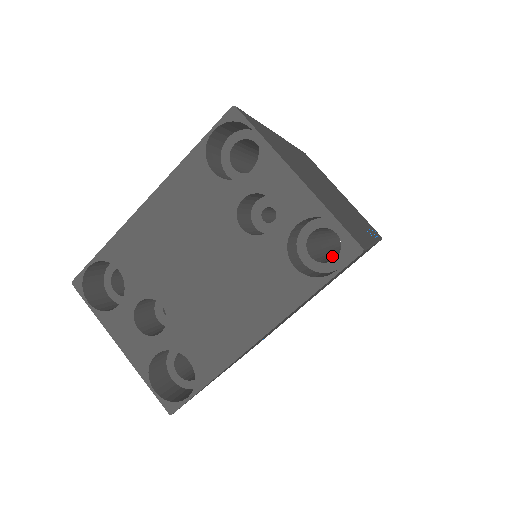
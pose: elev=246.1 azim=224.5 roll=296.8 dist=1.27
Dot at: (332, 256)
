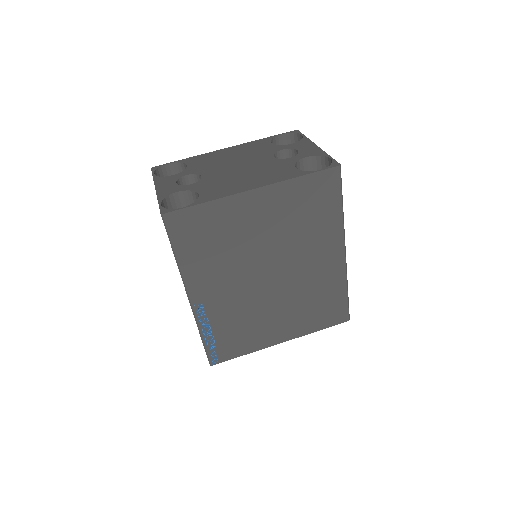
Dot at: occluded
